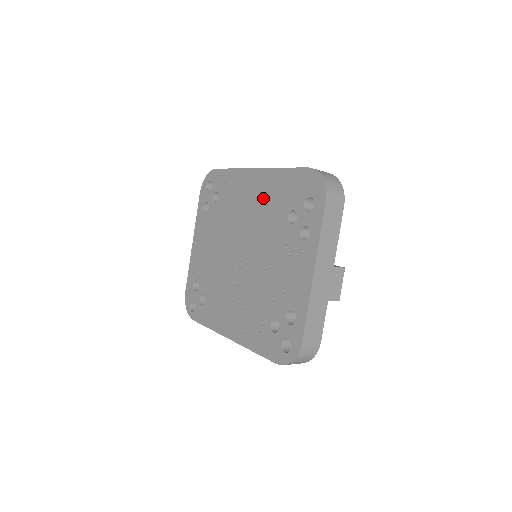
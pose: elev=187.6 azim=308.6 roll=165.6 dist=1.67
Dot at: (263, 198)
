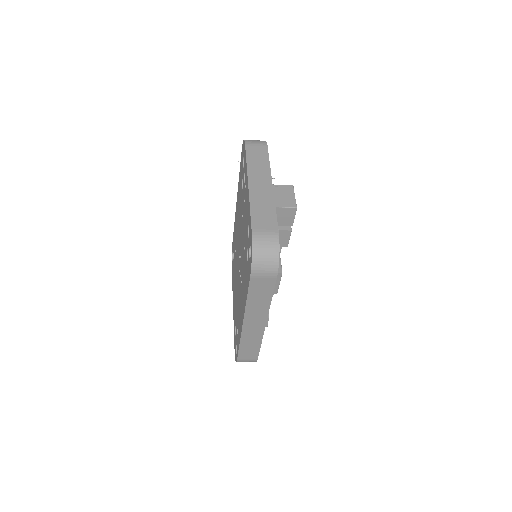
Dot at: (238, 205)
